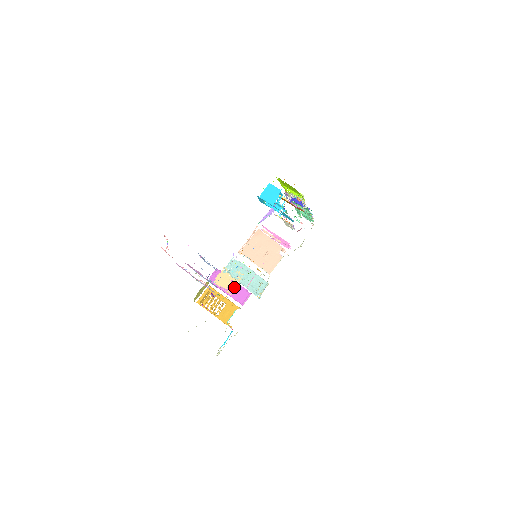
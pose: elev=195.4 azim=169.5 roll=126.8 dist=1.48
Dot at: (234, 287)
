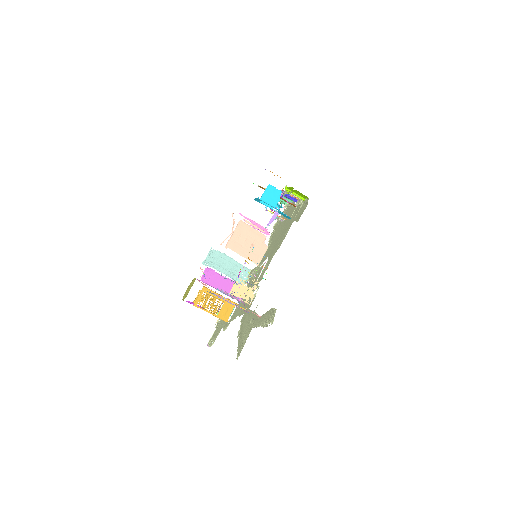
Dot at: (251, 296)
